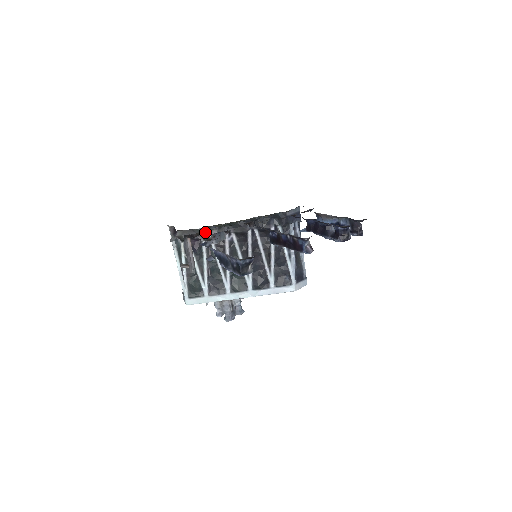
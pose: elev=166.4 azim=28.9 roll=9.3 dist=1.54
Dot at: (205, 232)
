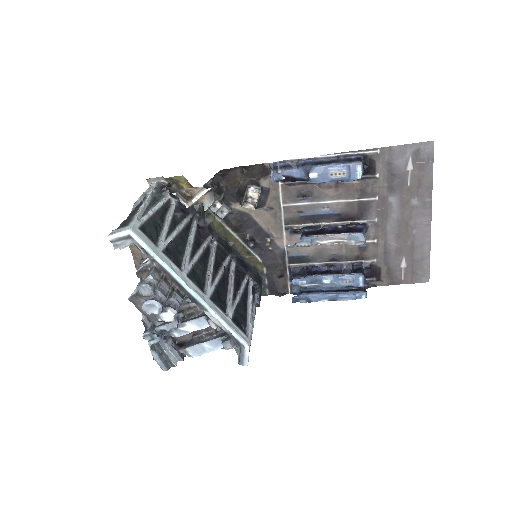
Dot at: (221, 199)
